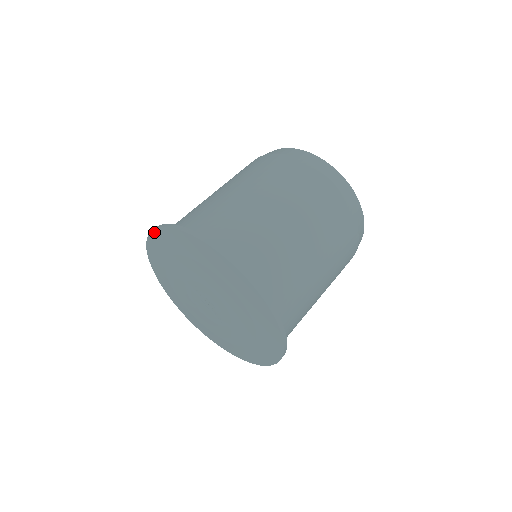
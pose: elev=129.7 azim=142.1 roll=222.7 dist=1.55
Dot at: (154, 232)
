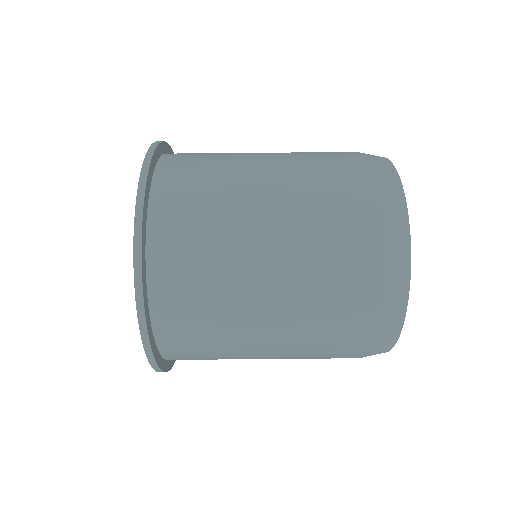
Dot at: occluded
